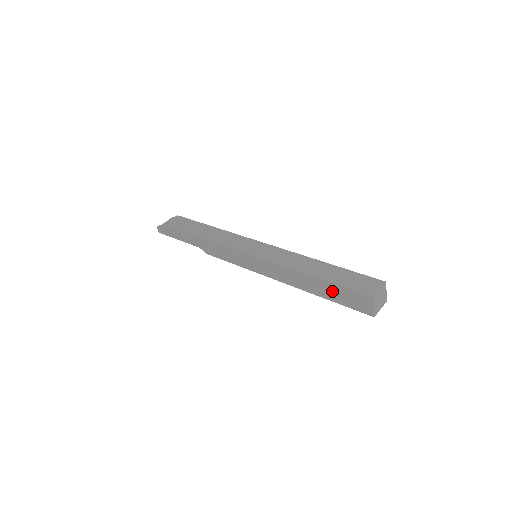
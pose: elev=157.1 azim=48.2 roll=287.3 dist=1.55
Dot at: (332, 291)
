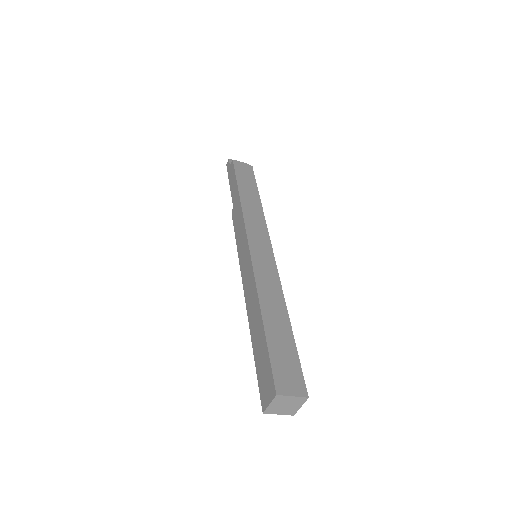
Dot at: (261, 349)
